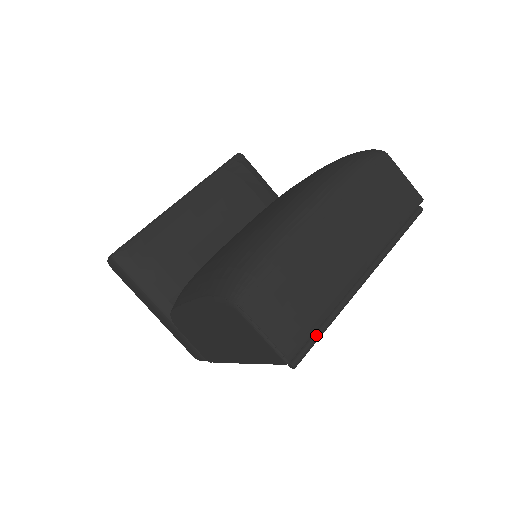
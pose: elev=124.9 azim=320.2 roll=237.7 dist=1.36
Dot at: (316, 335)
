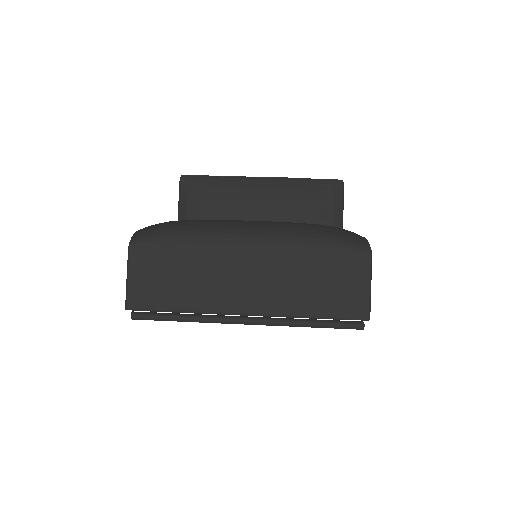
Dot at: (166, 316)
